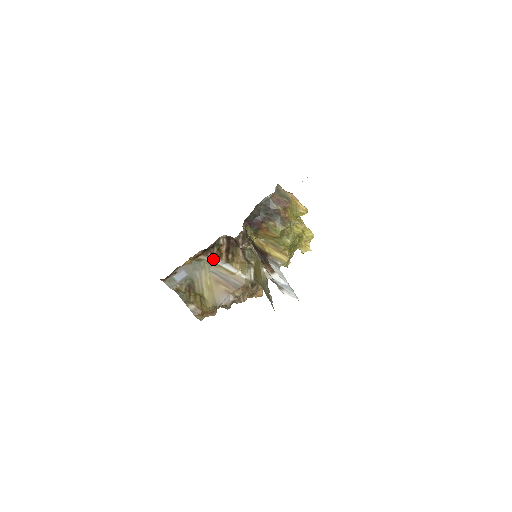
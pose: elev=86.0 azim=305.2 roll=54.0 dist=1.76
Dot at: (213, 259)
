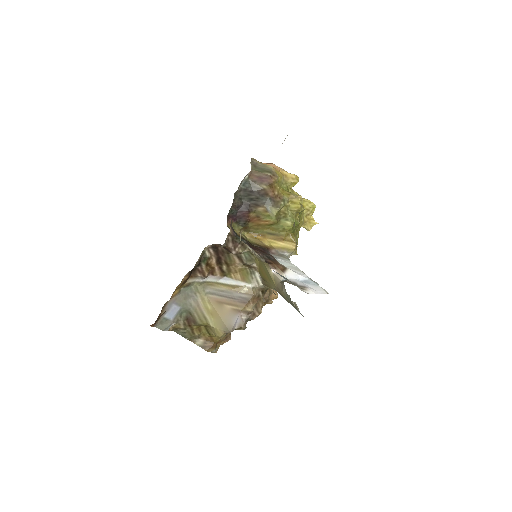
Dot at: (205, 278)
